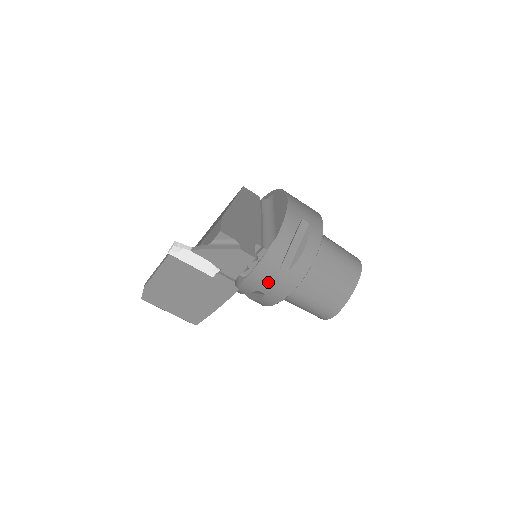
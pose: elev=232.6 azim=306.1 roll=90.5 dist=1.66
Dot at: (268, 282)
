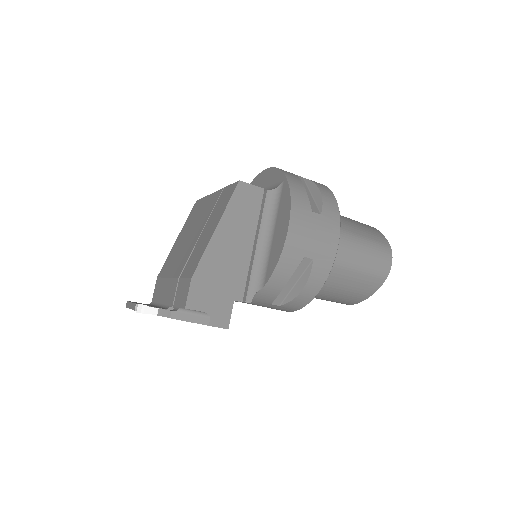
Dot at: occluded
